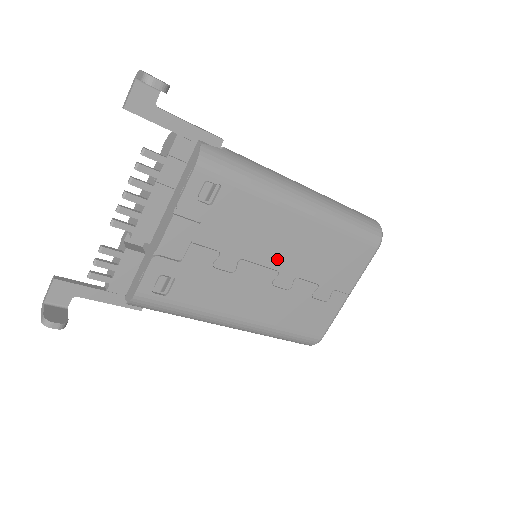
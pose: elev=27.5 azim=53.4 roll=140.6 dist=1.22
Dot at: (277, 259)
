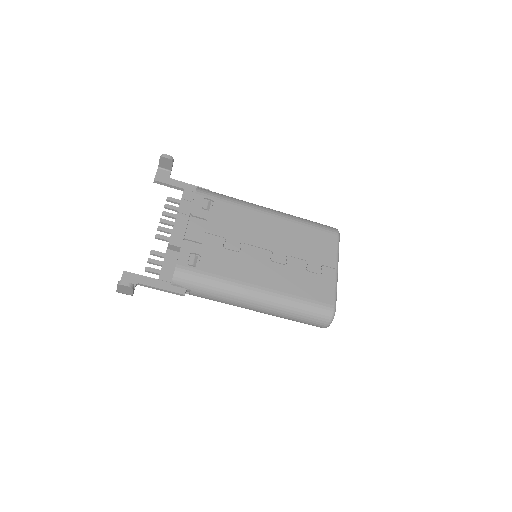
Dot at: (267, 243)
